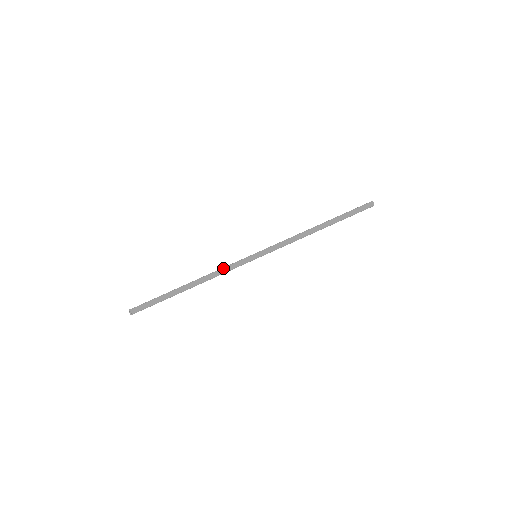
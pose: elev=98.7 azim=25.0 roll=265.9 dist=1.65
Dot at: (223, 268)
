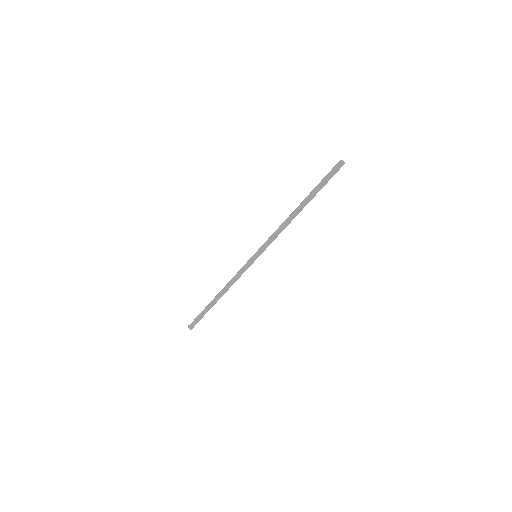
Dot at: occluded
